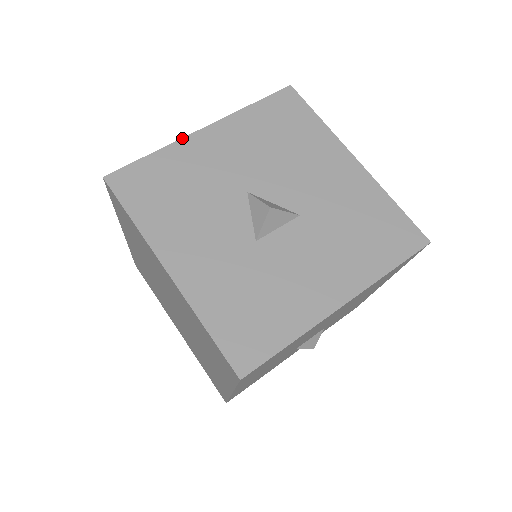
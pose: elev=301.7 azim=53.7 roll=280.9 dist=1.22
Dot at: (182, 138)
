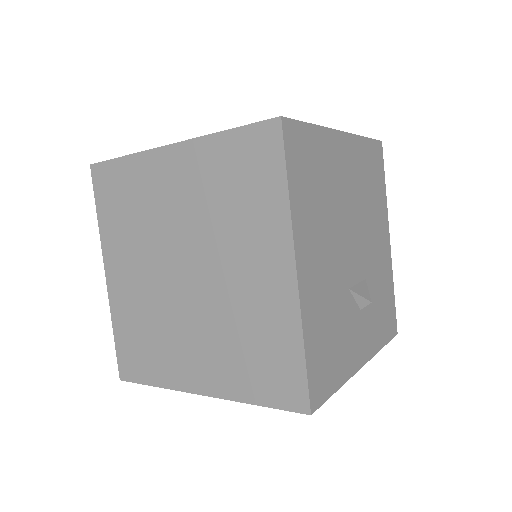
Dot at: occluded
